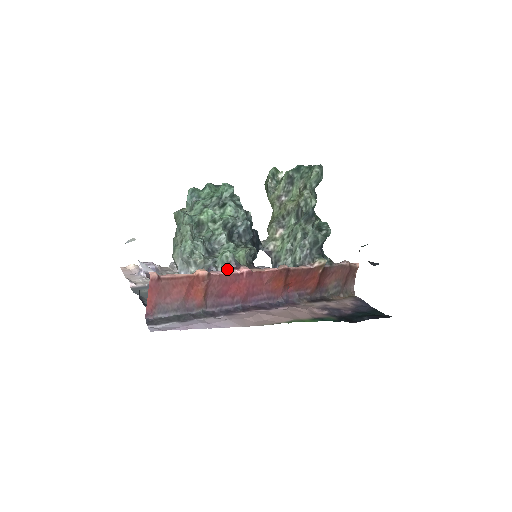
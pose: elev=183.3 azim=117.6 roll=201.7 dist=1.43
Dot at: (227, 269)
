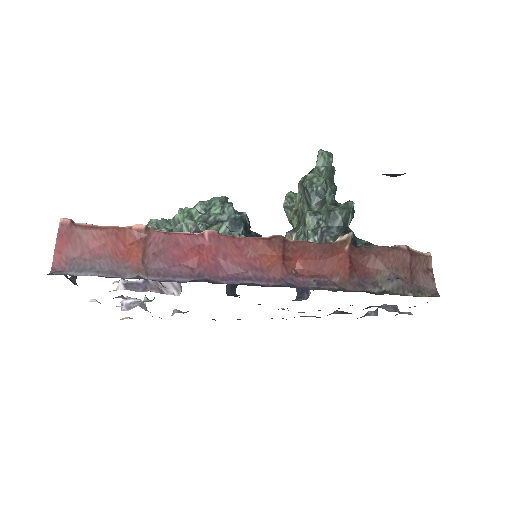
Dot at: occluded
